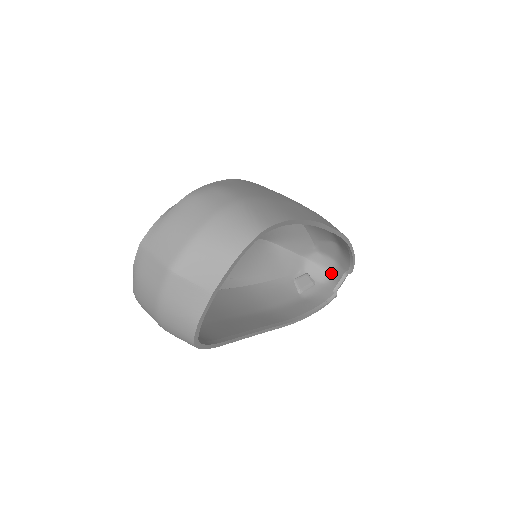
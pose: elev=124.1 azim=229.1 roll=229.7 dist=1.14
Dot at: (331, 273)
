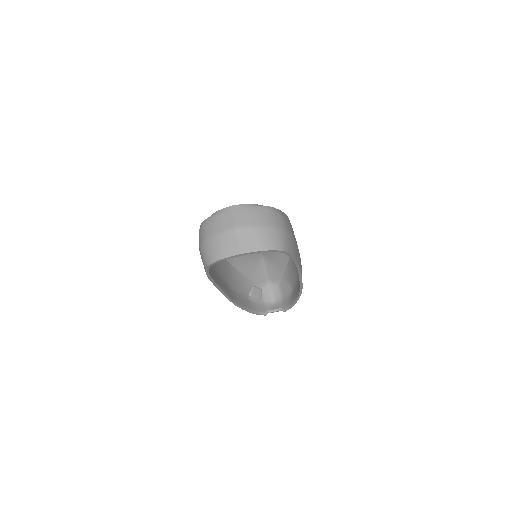
Dot at: (274, 302)
